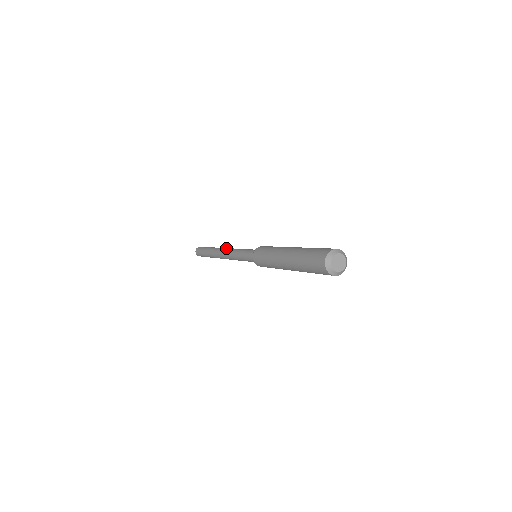
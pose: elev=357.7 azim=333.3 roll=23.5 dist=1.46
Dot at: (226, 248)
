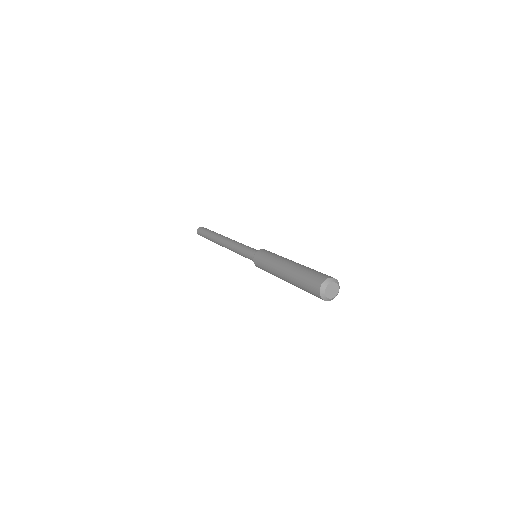
Dot at: occluded
